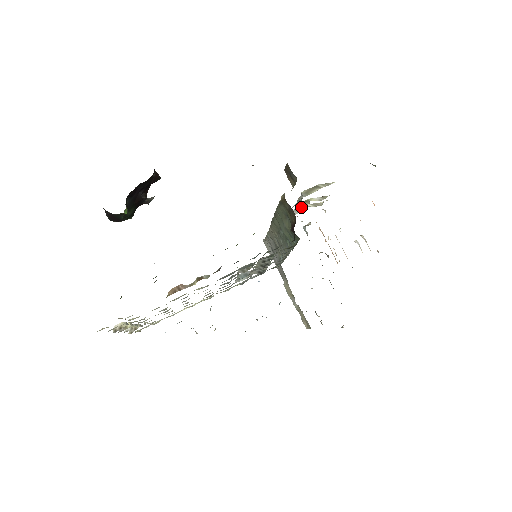
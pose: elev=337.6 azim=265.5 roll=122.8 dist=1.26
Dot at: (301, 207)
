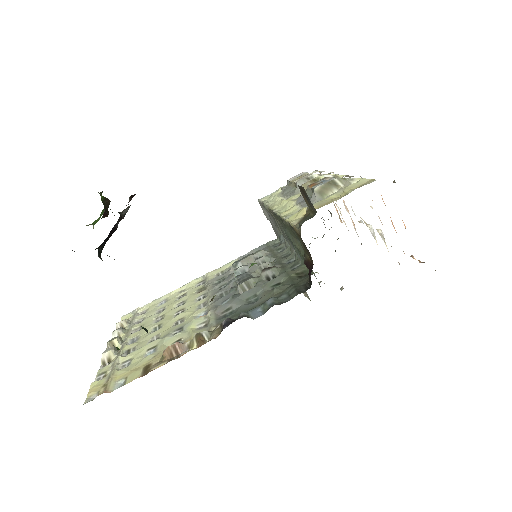
Dot at: occluded
